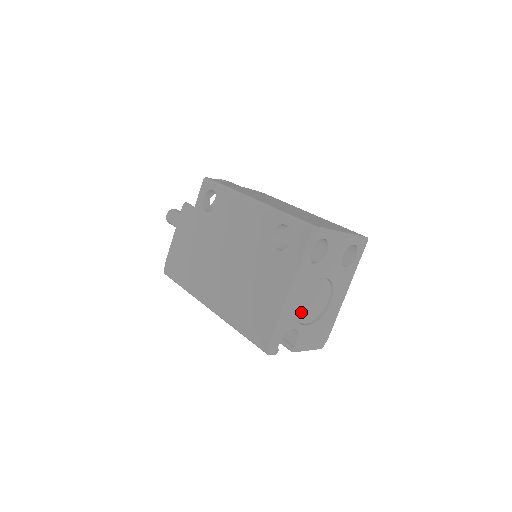
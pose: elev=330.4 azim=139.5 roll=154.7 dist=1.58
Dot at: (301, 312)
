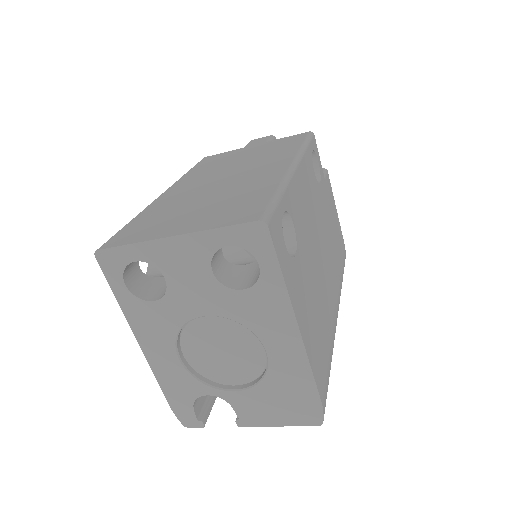
Dot at: (209, 369)
